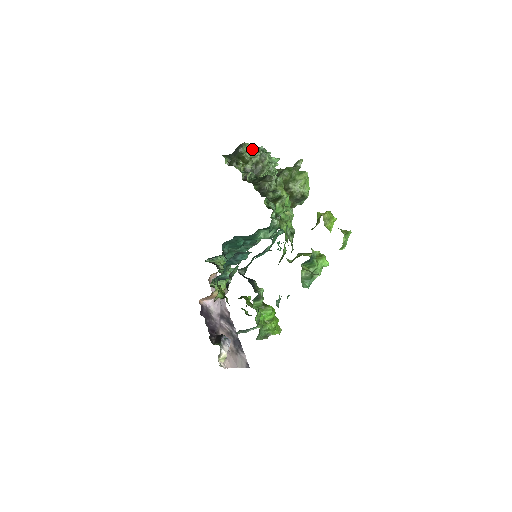
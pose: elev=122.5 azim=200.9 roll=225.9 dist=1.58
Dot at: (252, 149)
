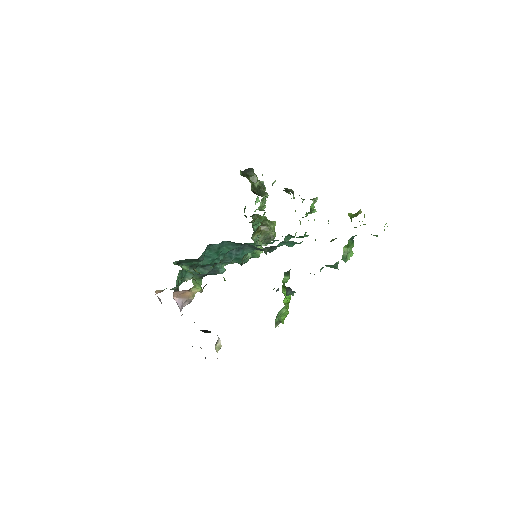
Dot at: occluded
